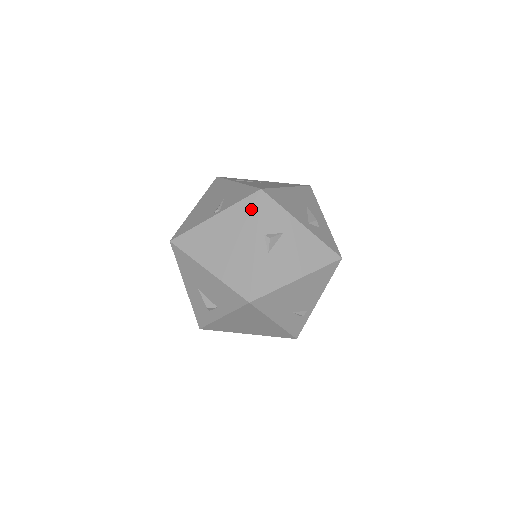
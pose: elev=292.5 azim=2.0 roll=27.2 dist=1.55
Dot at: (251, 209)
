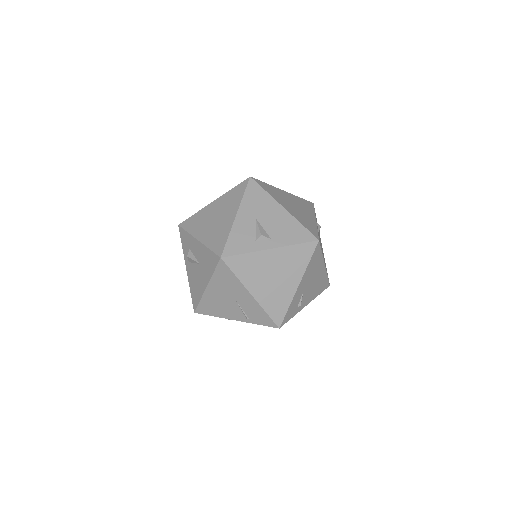
Dot at: (309, 205)
